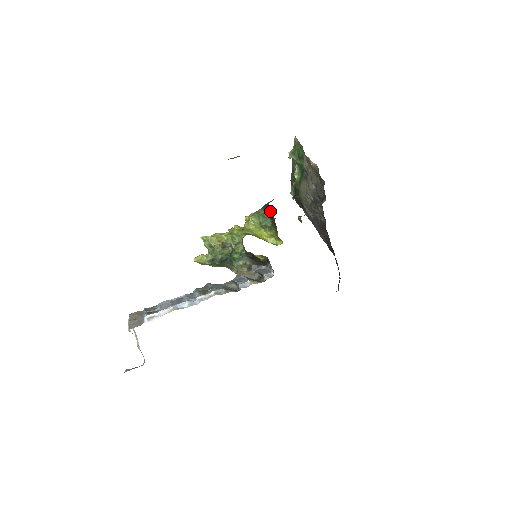
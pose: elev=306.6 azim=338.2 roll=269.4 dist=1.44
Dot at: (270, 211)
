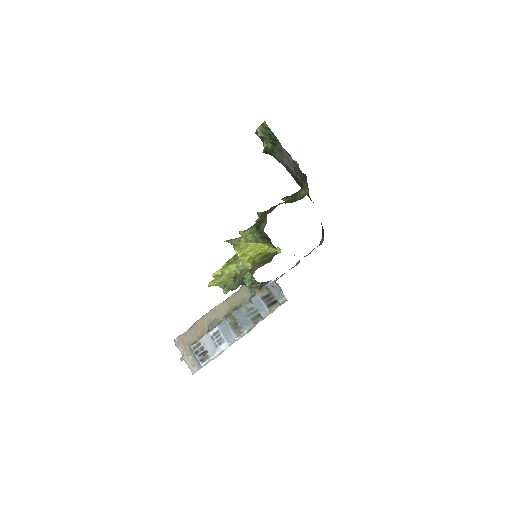
Dot at: (267, 237)
